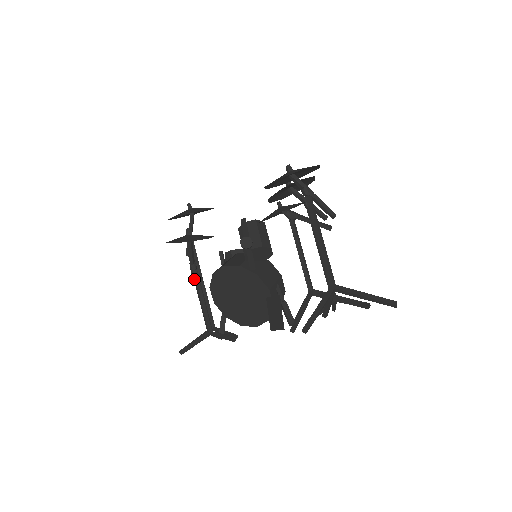
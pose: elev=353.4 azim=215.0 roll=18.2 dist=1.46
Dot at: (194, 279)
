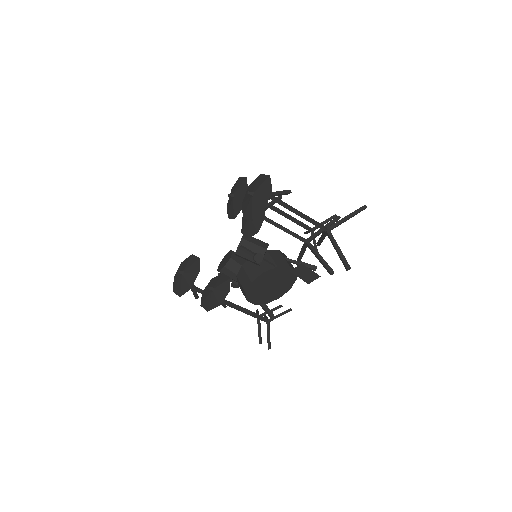
Dot at: (231, 307)
